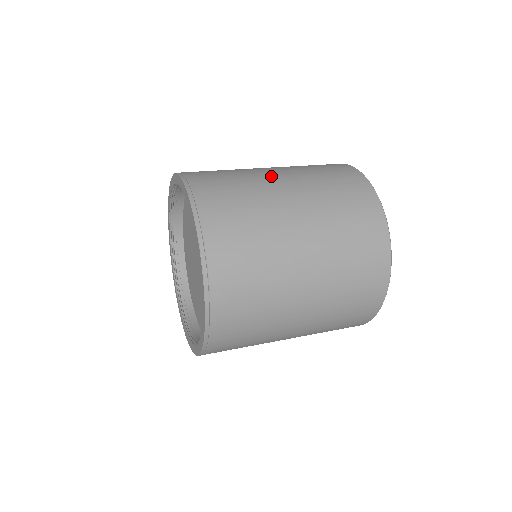
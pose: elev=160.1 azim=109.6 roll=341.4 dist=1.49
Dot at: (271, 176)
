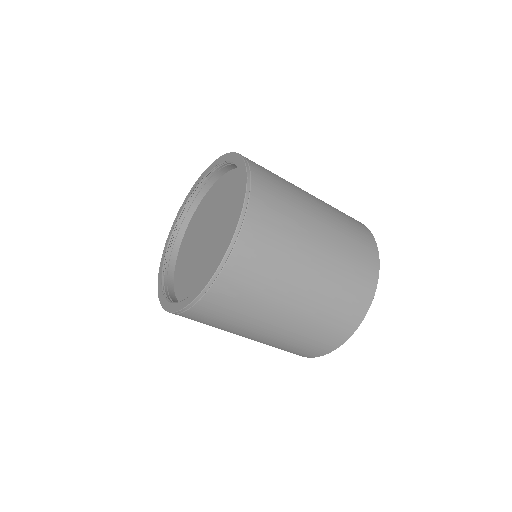
Dot at: occluded
